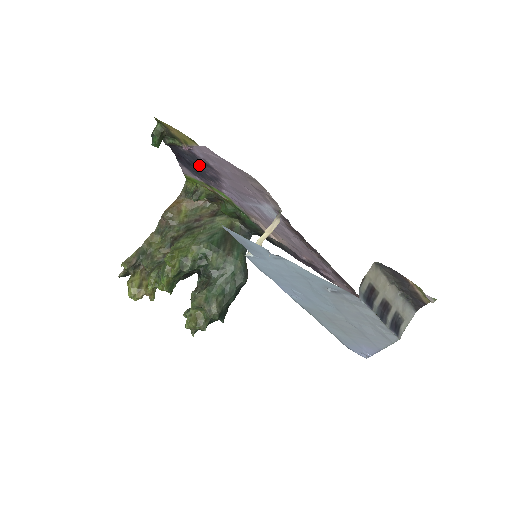
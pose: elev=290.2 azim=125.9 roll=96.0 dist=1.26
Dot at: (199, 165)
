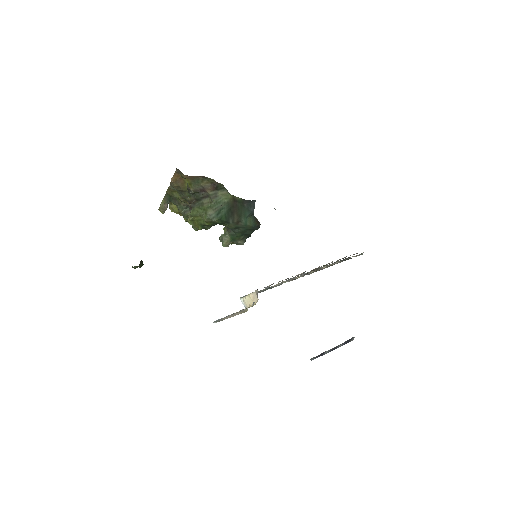
Dot at: occluded
